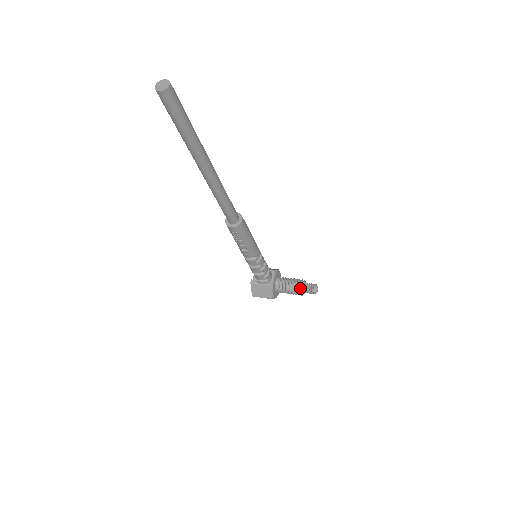
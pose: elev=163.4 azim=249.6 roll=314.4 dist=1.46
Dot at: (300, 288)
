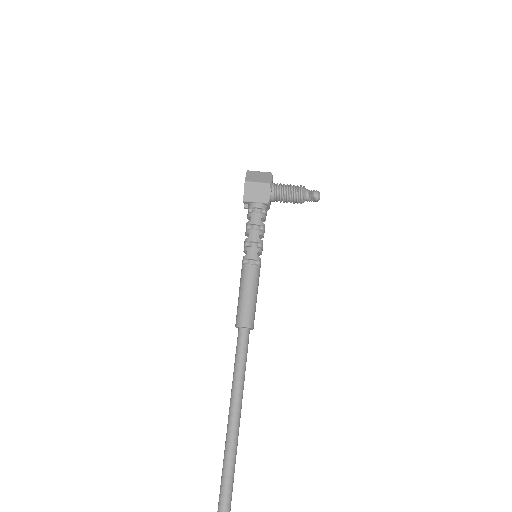
Dot at: occluded
